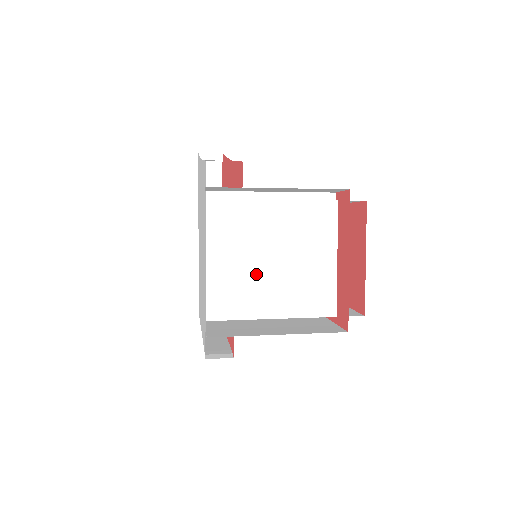
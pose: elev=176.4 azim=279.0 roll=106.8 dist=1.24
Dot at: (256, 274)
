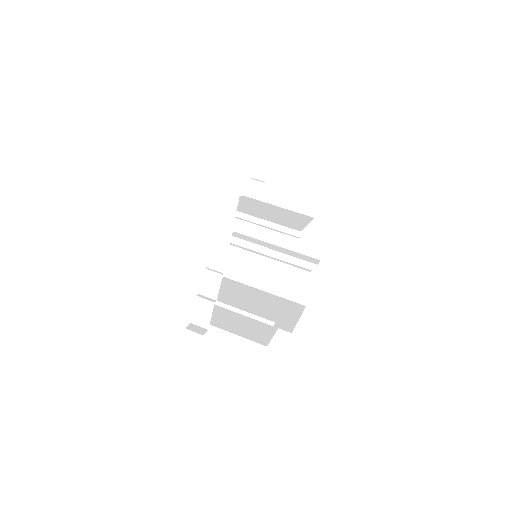
Dot at: (240, 294)
